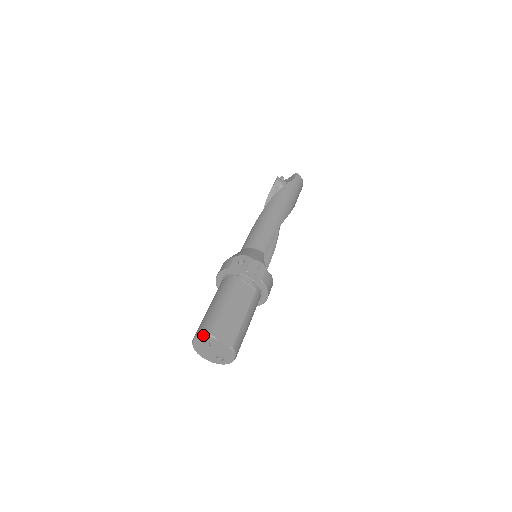
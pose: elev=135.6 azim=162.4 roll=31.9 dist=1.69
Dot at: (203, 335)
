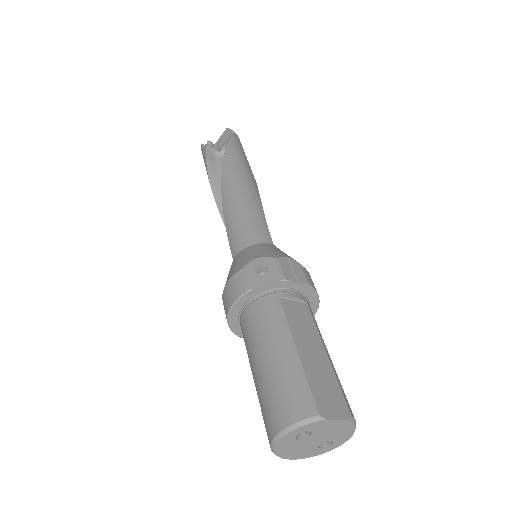
Dot at: (297, 425)
